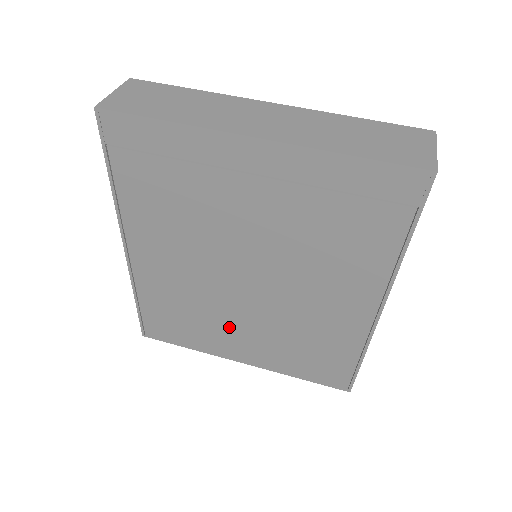
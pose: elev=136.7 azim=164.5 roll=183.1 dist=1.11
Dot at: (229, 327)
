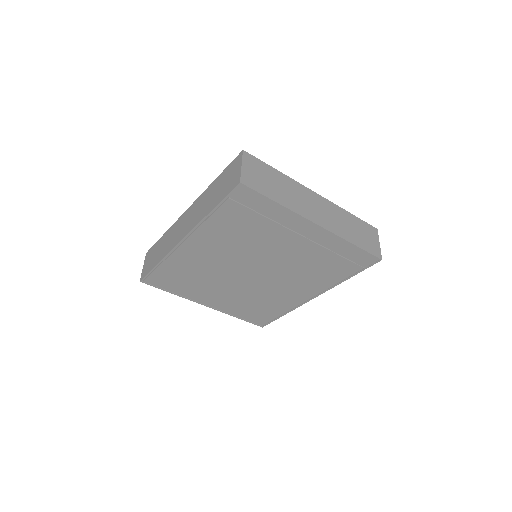
Dot at: (216, 289)
